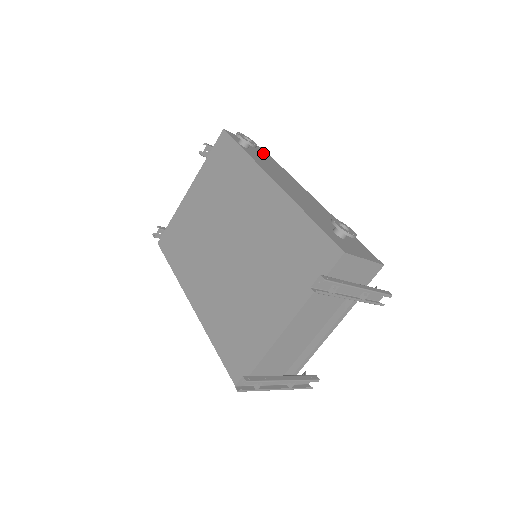
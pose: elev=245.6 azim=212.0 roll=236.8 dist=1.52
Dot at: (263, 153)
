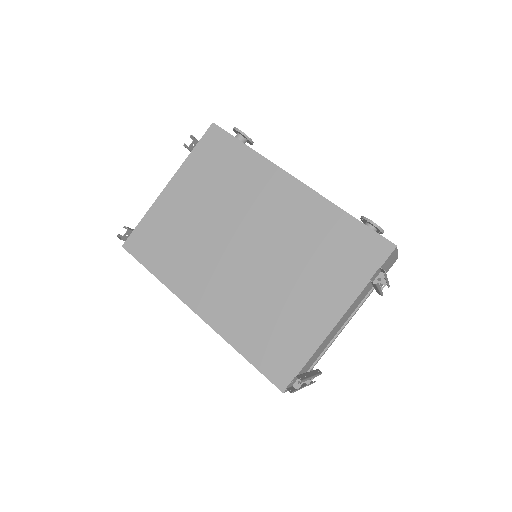
Dot at: occluded
